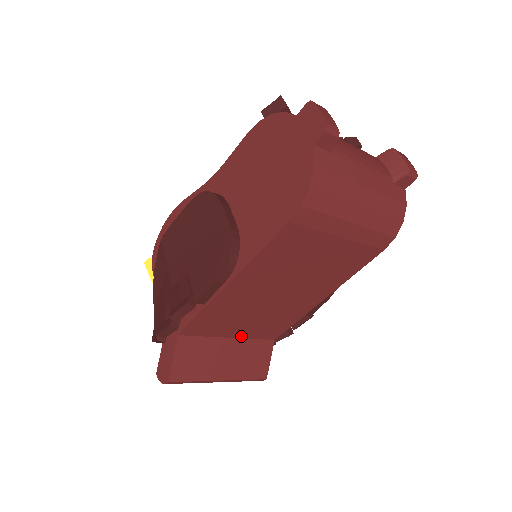
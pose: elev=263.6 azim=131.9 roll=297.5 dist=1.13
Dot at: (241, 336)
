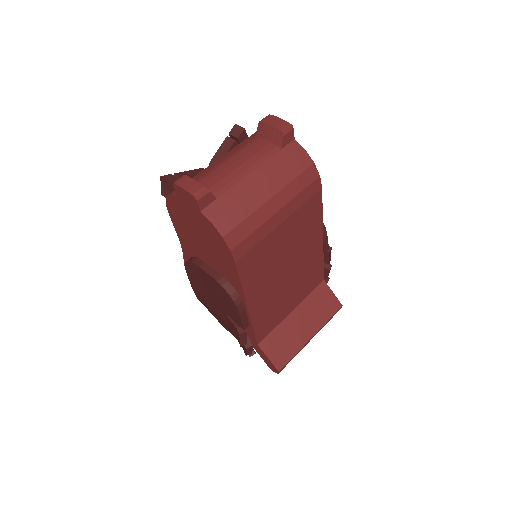
Dot at: (298, 303)
